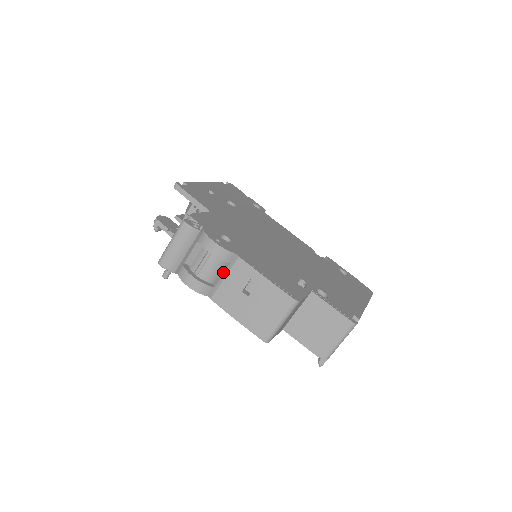
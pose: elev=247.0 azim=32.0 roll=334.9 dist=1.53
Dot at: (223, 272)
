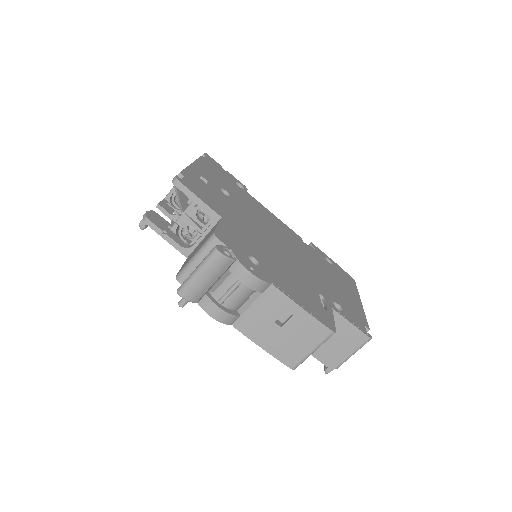
Dot at: (252, 300)
